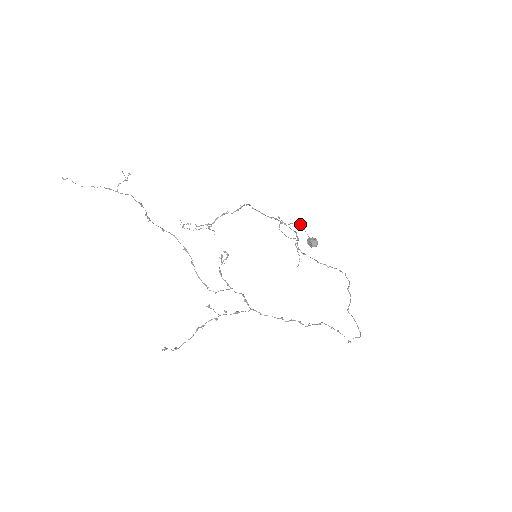
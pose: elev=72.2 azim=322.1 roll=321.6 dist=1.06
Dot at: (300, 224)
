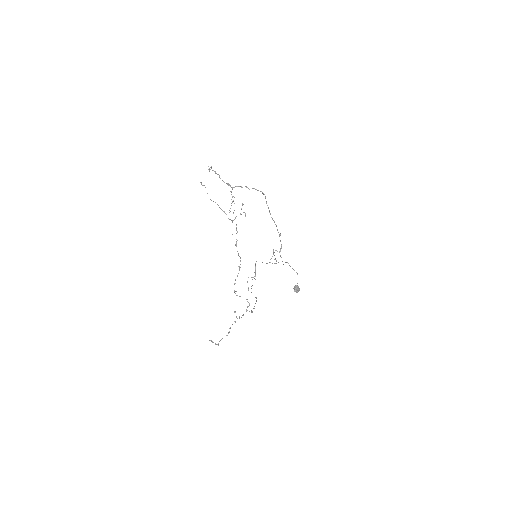
Dot at: occluded
